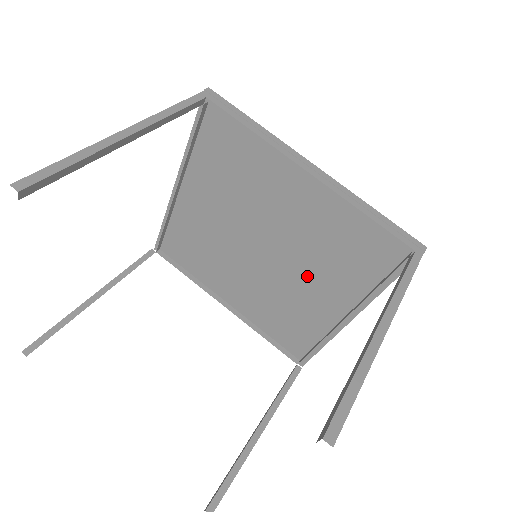
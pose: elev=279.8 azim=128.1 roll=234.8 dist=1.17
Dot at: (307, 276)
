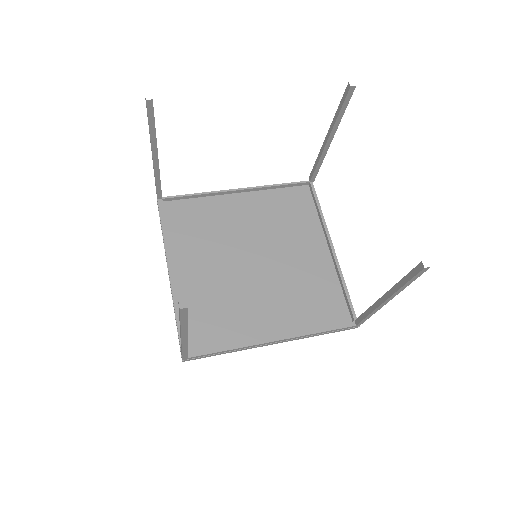
Dot at: (290, 247)
